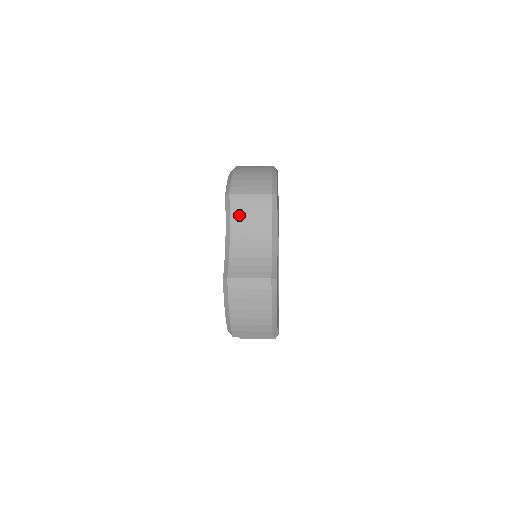
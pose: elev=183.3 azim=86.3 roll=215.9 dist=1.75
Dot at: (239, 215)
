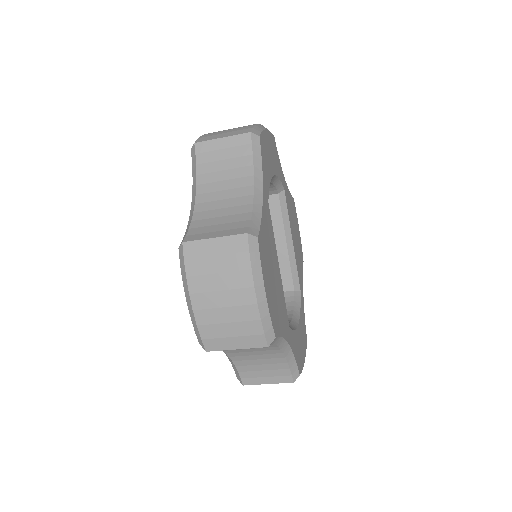
Dot at: (208, 169)
